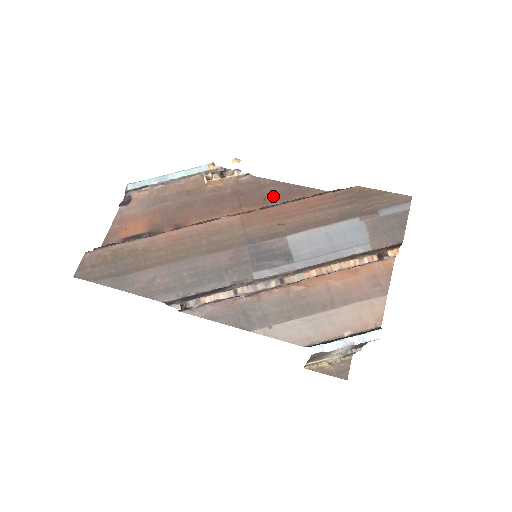
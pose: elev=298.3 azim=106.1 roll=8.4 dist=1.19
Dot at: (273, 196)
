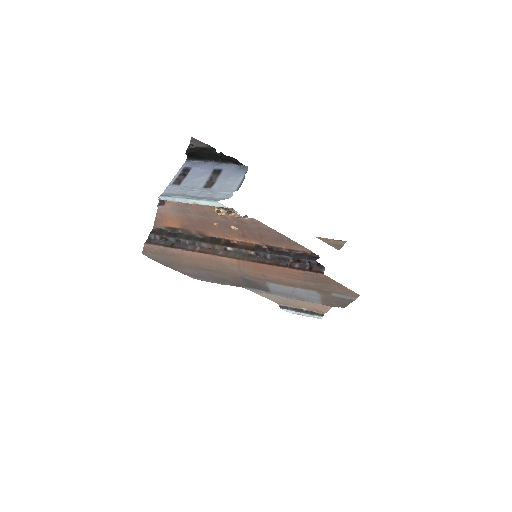
Dot at: (268, 238)
